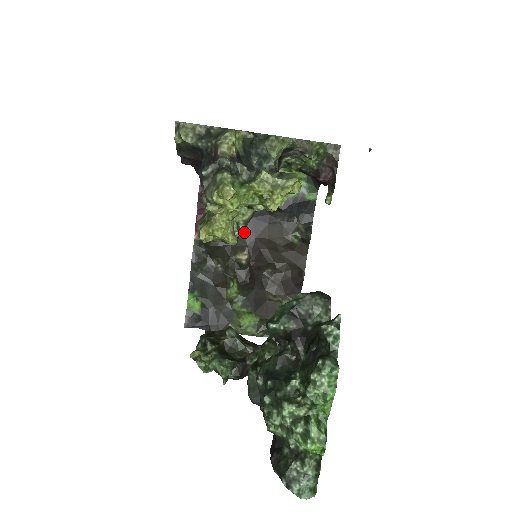
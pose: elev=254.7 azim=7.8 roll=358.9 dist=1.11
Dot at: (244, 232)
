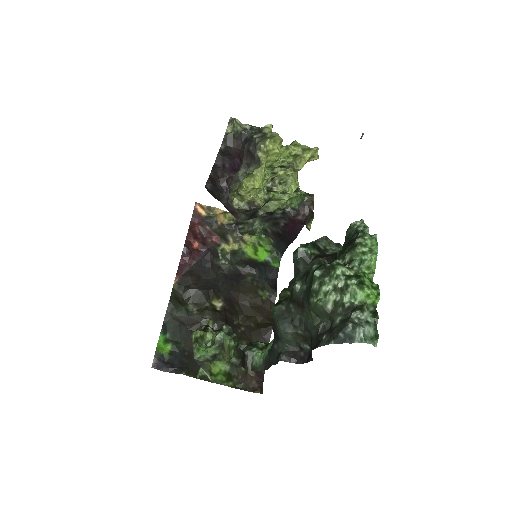
Dot at: (220, 284)
